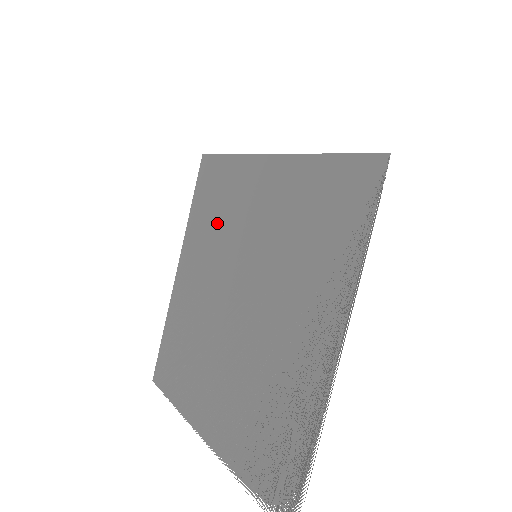
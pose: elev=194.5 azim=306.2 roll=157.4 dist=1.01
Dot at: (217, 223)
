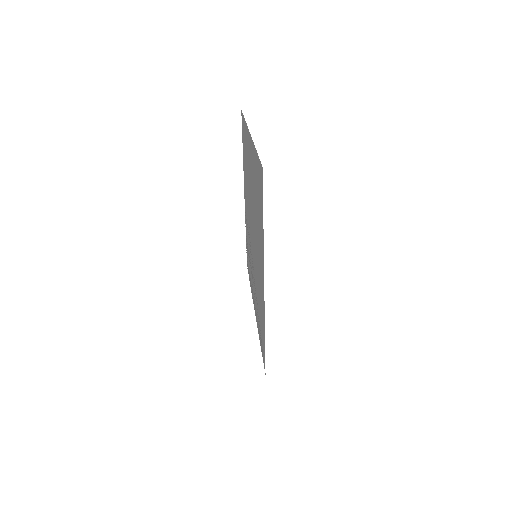
Dot at: (256, 205)
